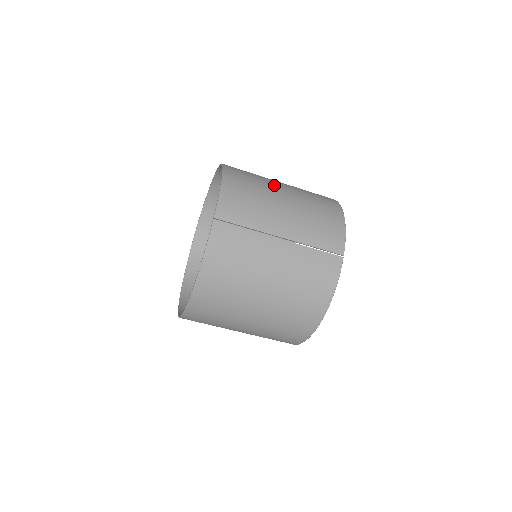
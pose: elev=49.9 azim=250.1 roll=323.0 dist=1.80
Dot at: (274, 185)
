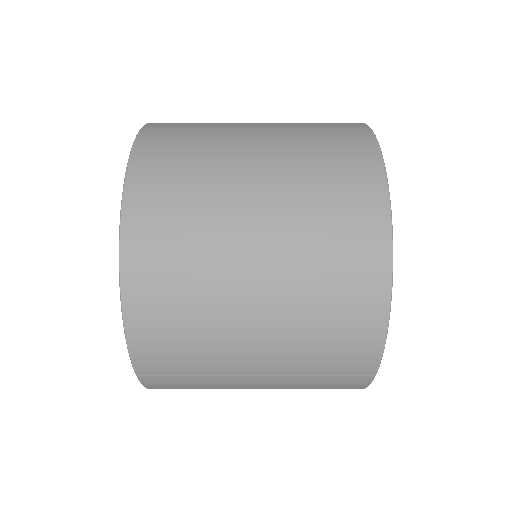
Dot at: (233, 271)
